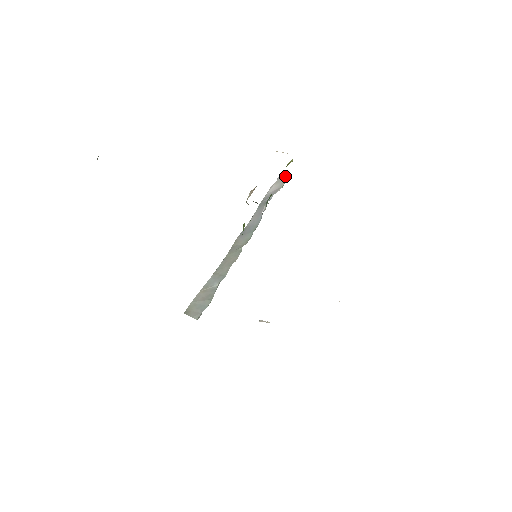
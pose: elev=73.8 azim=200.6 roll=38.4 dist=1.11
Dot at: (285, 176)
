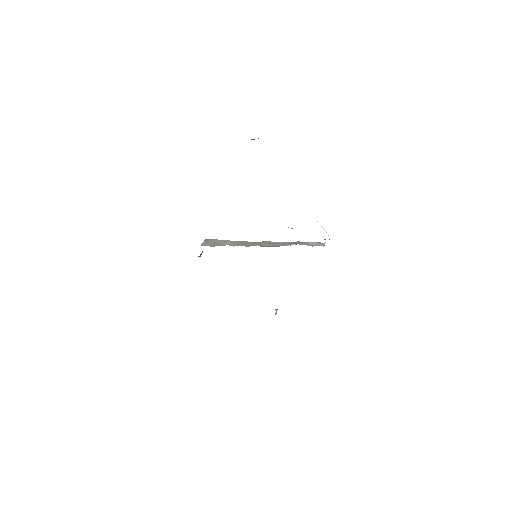
Dot at: (324, 244)
